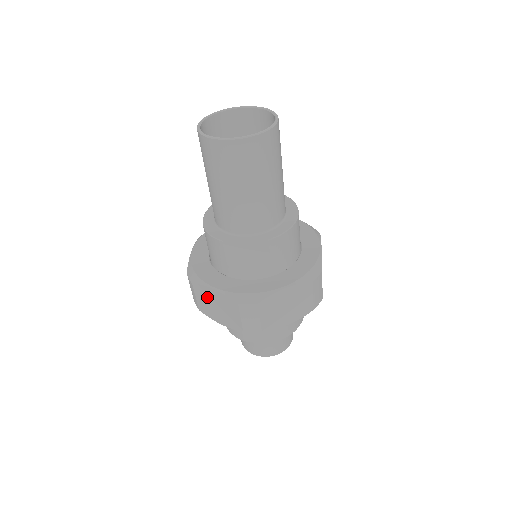
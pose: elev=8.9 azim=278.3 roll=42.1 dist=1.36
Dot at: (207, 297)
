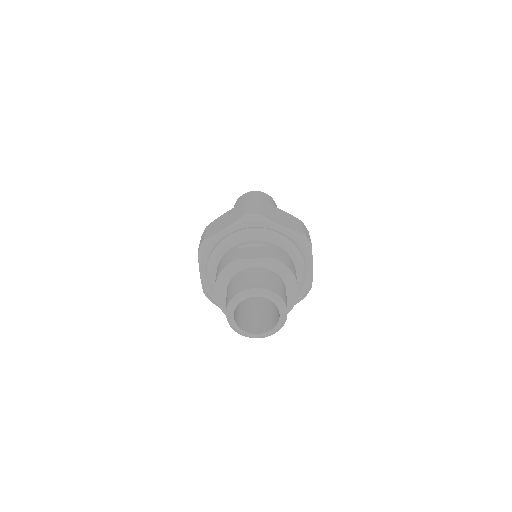
Dot at: (217, 223)
